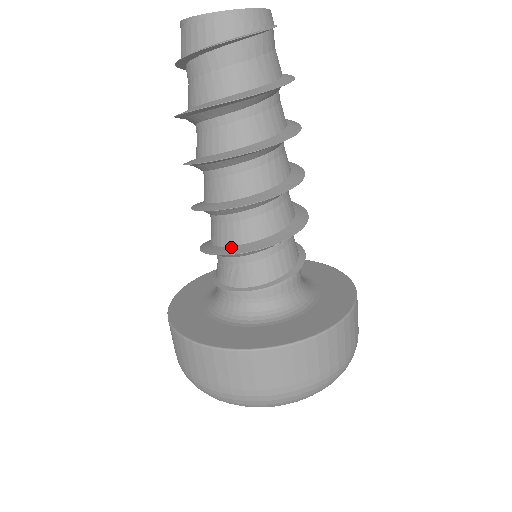
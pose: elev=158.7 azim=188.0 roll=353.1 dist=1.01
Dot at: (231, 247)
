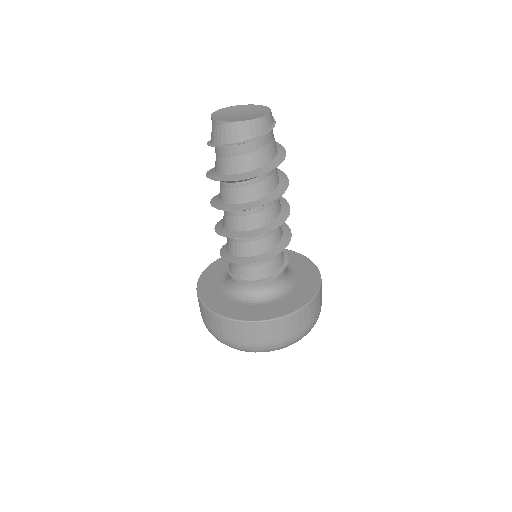
Dot at: (255, 257)
